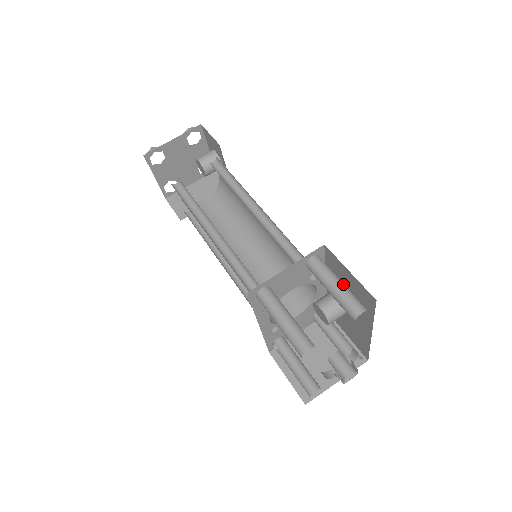
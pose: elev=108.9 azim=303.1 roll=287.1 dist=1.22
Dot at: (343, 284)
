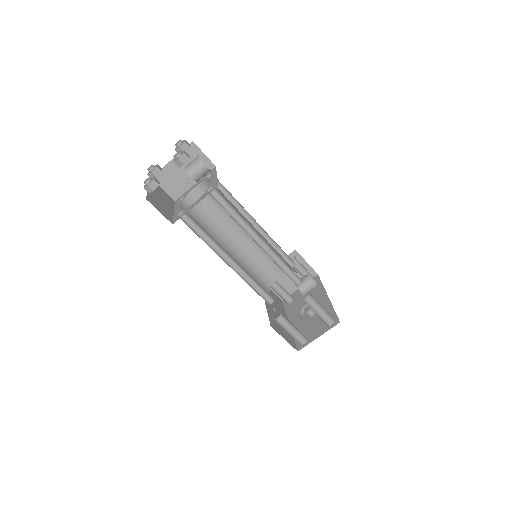
Dot at: (323, 310)
